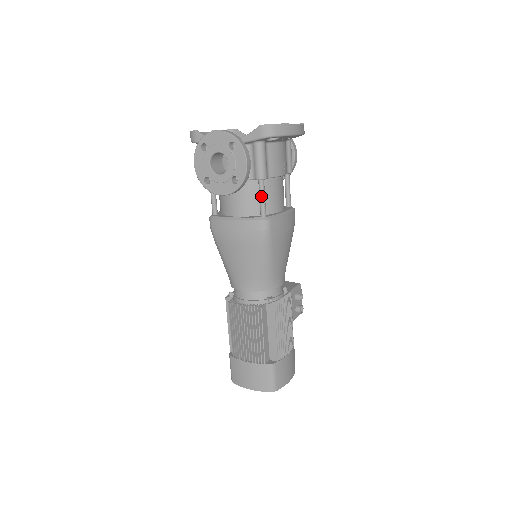
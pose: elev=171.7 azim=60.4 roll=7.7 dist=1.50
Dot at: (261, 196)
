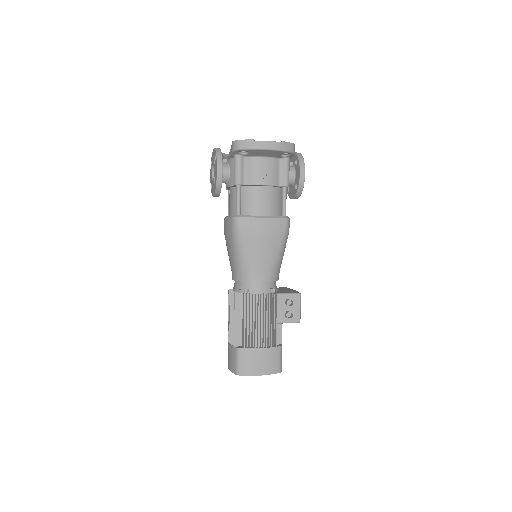
Dot at: (236, 198)
